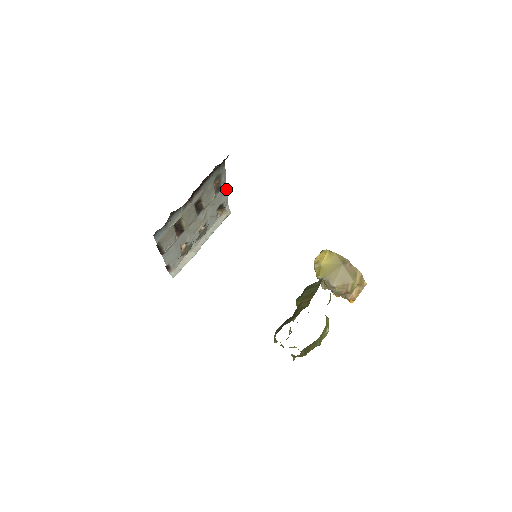
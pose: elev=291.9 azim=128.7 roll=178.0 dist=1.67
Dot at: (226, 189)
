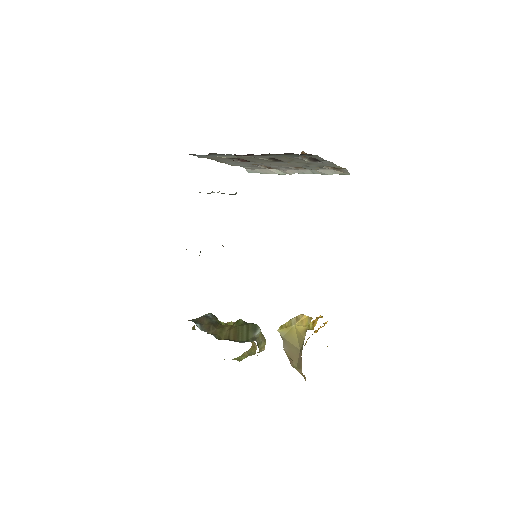
Dot at: occluded
